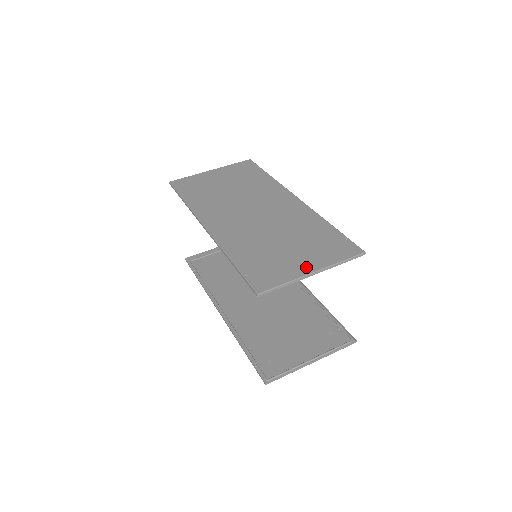
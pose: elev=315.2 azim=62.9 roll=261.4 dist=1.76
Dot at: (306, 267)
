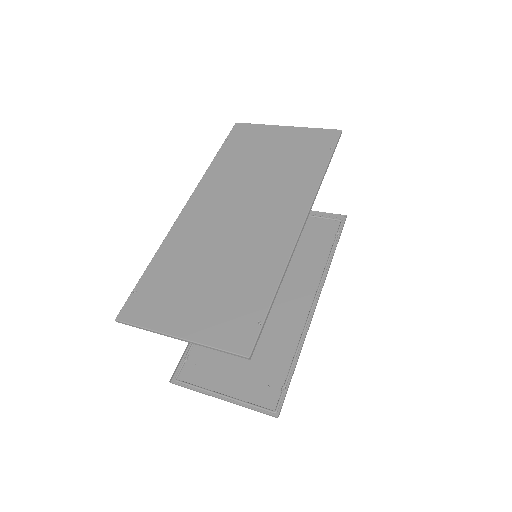
Dot at: (180, 325)
